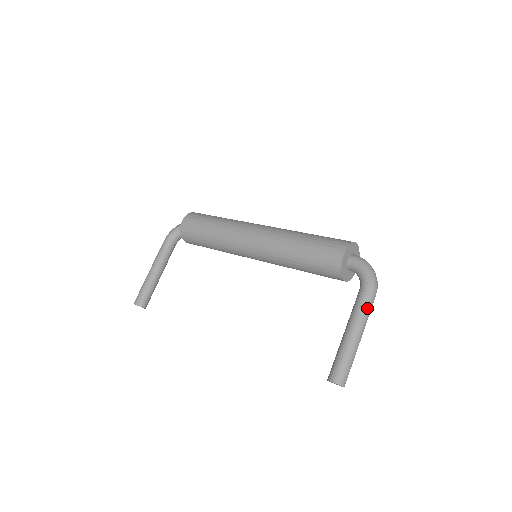
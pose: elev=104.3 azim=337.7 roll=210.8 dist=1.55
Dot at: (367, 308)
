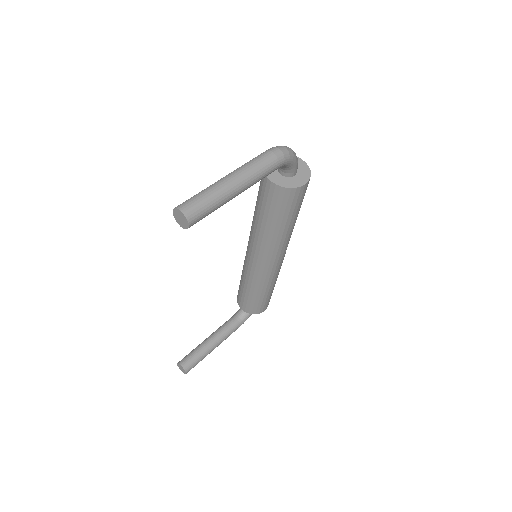
Dot at: (254, 159)
